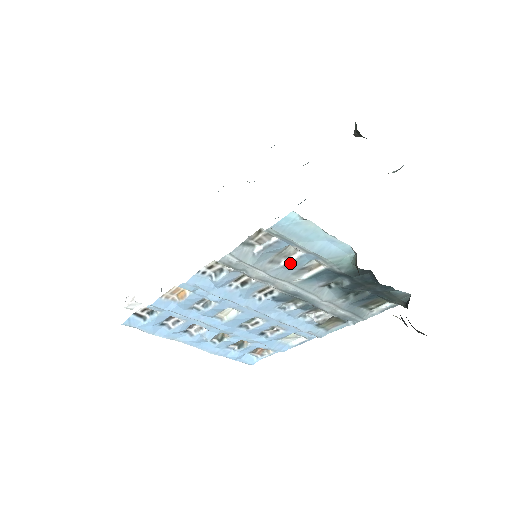
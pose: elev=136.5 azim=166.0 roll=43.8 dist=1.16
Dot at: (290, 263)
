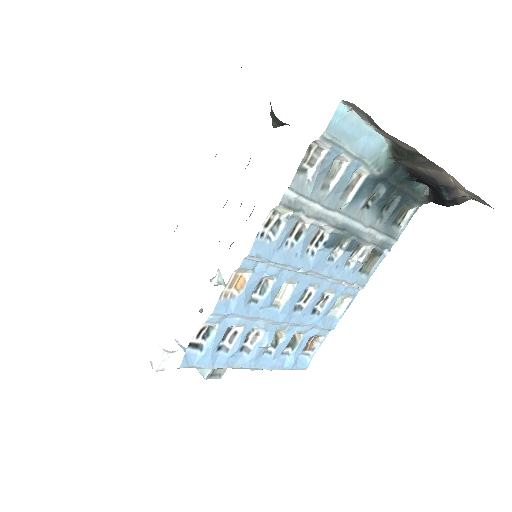
Dot at: (338, 182)
